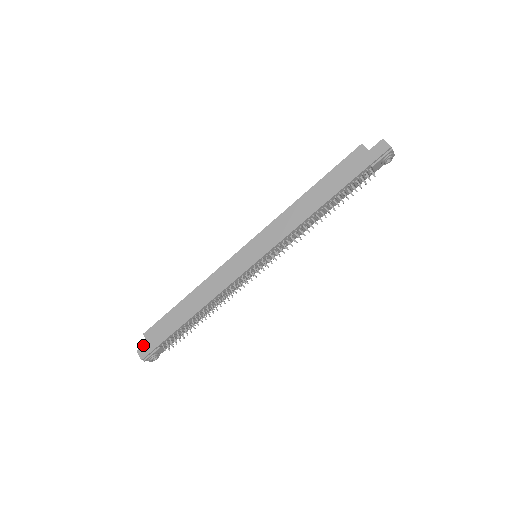
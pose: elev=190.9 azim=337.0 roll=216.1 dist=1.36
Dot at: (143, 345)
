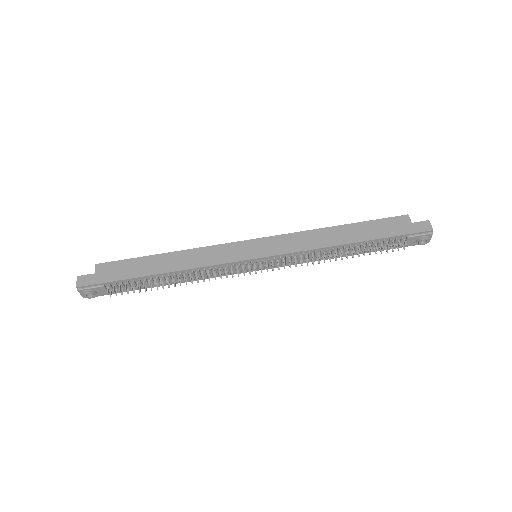
Dot at: (88, 274)
